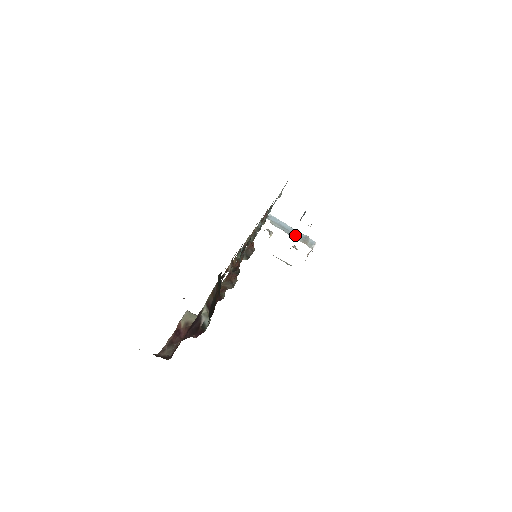
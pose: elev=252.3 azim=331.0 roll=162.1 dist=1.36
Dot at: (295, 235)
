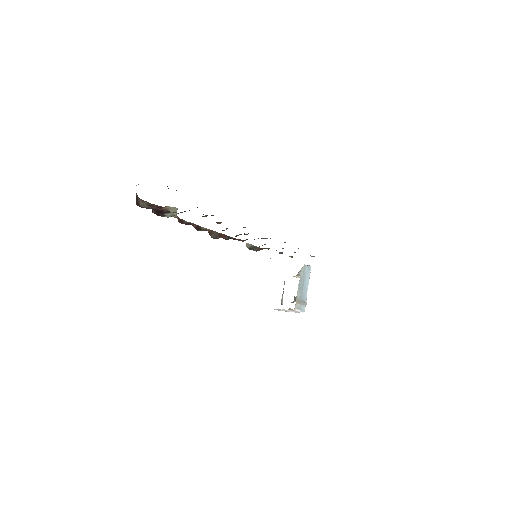
Dot at: (301, 292)
